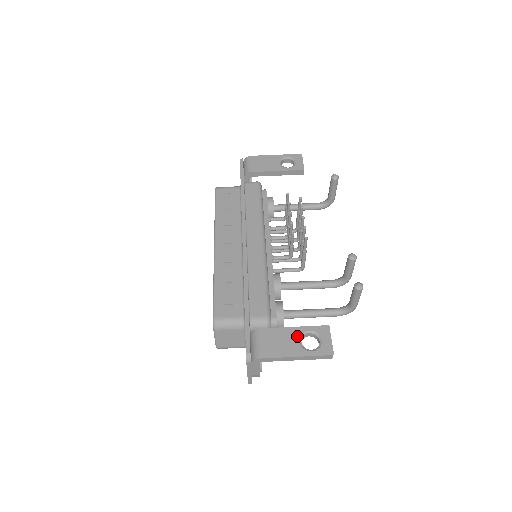
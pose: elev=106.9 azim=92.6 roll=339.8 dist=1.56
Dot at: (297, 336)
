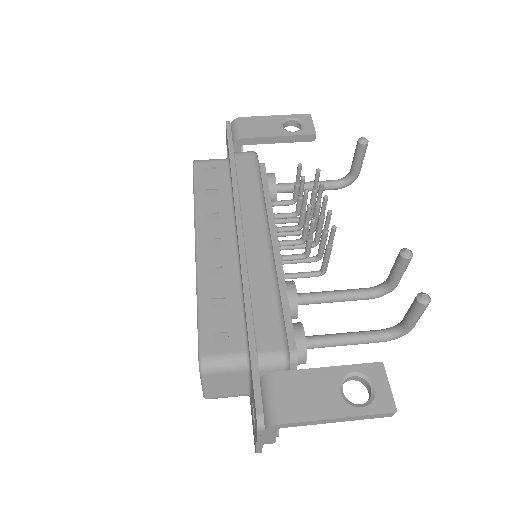
Dot at: (335, 382)
